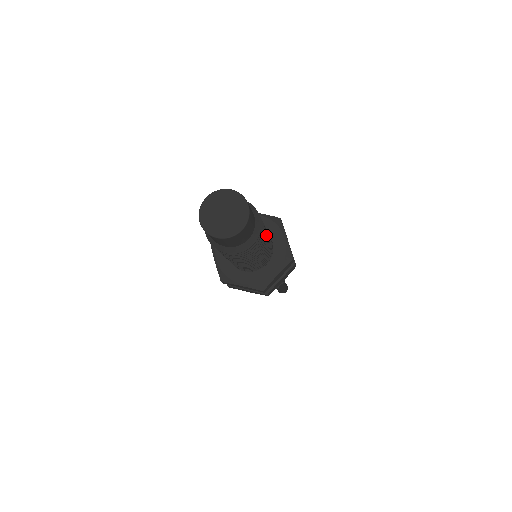
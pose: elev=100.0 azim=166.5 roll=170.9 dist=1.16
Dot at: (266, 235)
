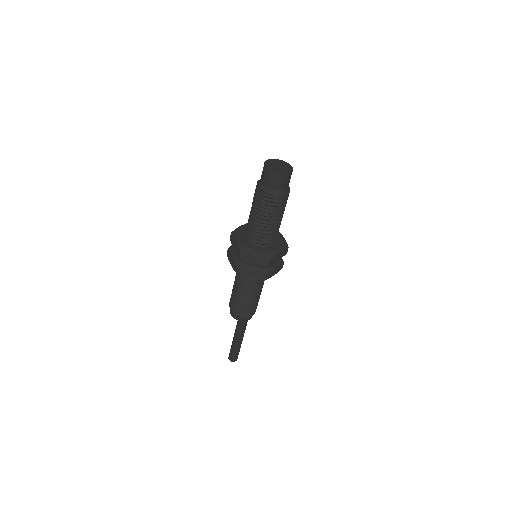
Dot at: occluded
